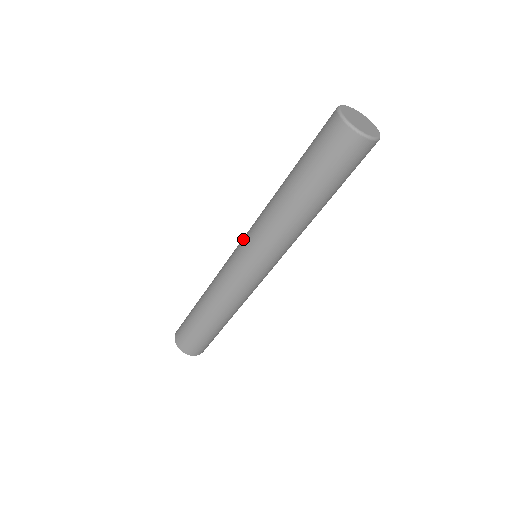
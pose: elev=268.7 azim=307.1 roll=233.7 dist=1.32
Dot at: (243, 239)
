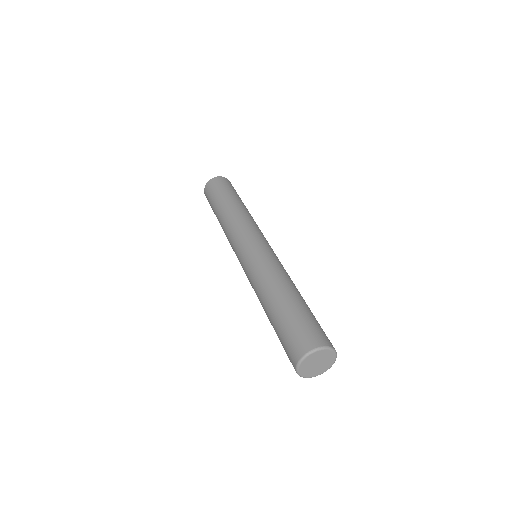
Dot at: (254, 250)
